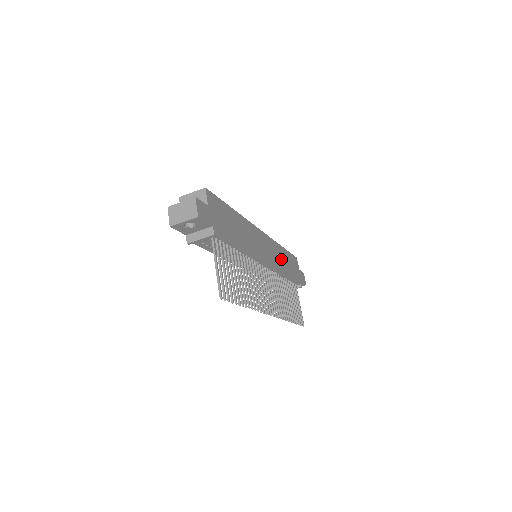
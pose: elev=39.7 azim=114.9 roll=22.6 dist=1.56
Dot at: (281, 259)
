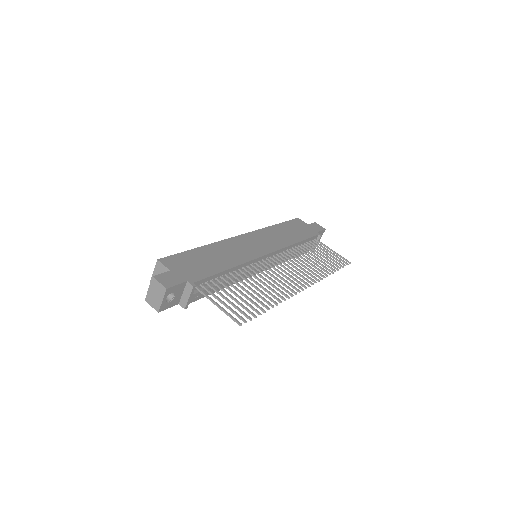
Dot at: (281, 236)
